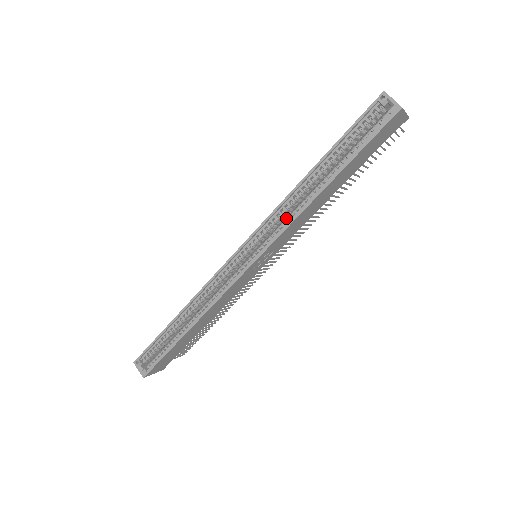
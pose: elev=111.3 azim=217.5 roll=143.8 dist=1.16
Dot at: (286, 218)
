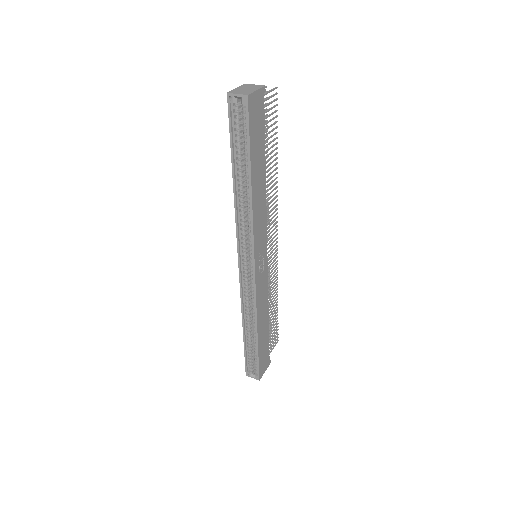
Dot at: occluded
